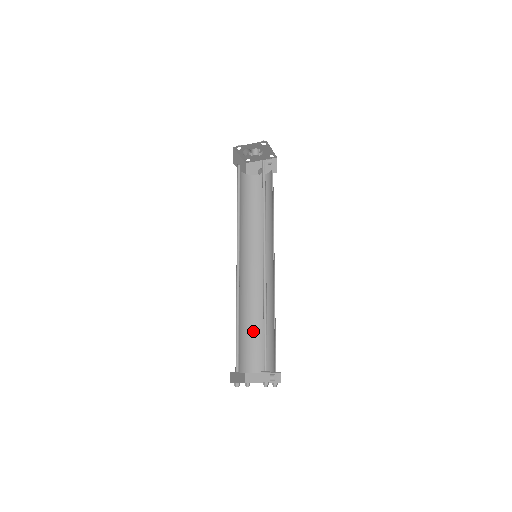
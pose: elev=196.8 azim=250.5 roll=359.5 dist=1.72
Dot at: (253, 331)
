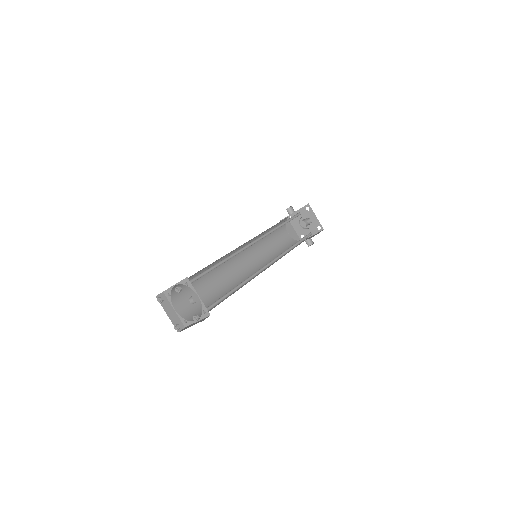
Dot at: occluded
